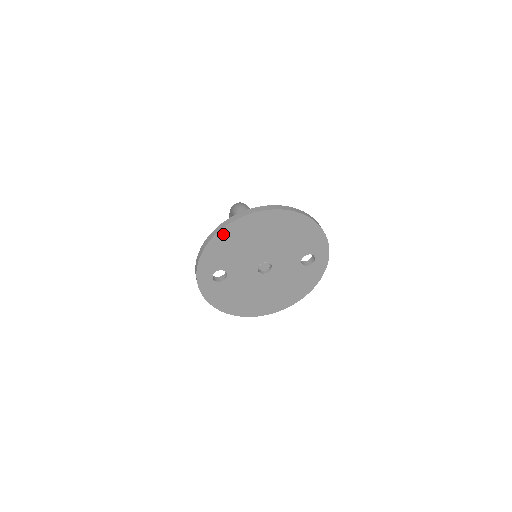
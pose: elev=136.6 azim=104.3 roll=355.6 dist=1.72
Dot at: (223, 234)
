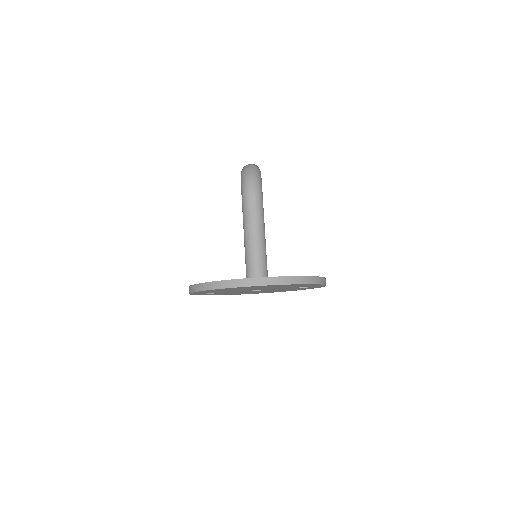
Dot at: (213, 290)
